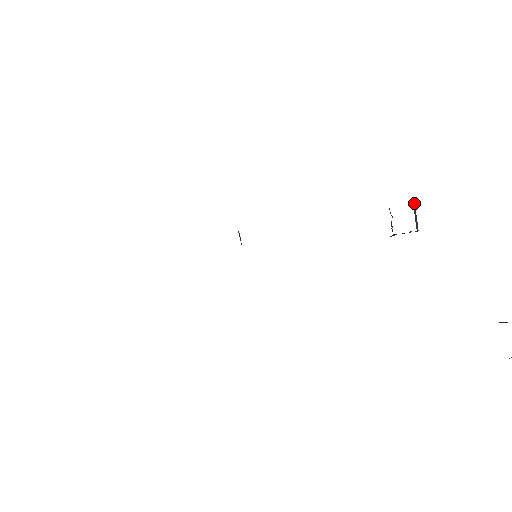
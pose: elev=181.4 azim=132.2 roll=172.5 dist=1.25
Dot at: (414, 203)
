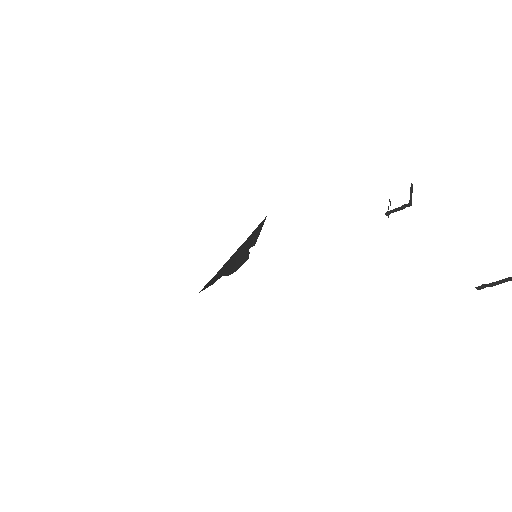
Dot at: (412, 185)
